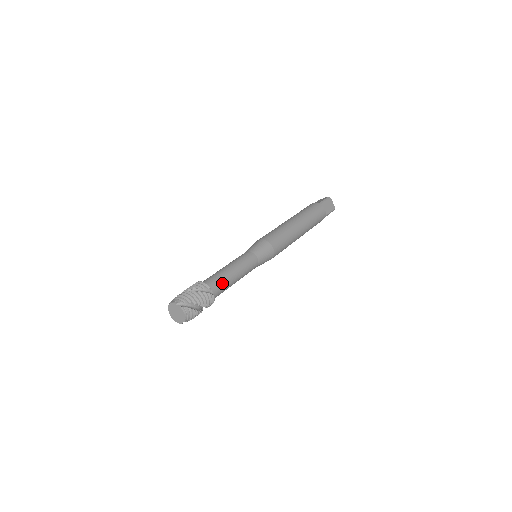
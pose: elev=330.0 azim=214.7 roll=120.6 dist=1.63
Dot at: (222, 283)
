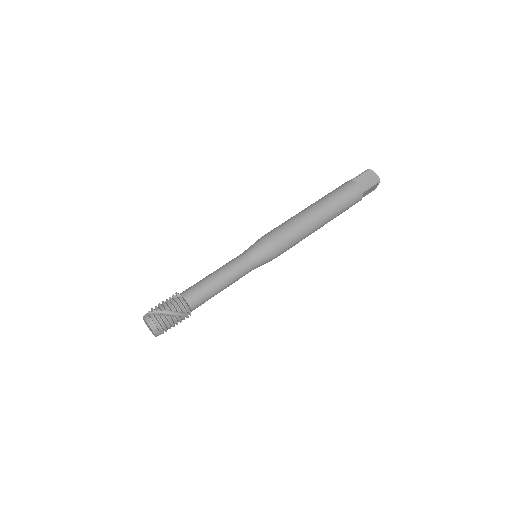
Dot at: (205, 301)
